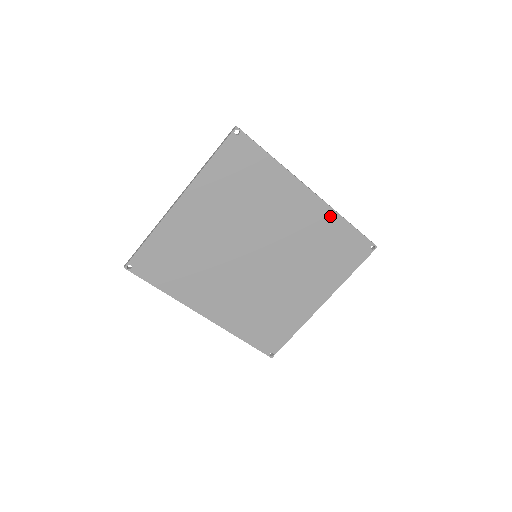
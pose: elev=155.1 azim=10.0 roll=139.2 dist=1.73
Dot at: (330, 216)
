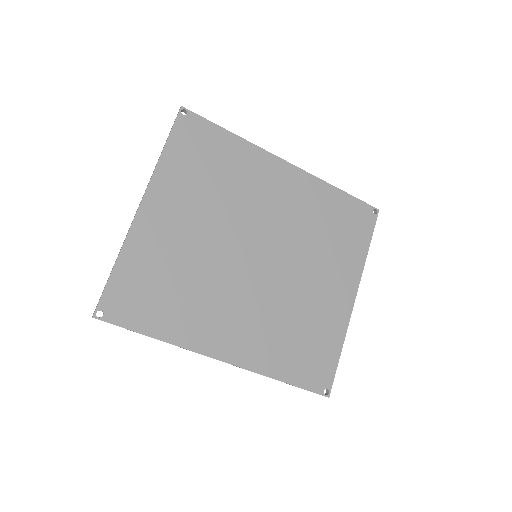
Dot at: (317, 186)
